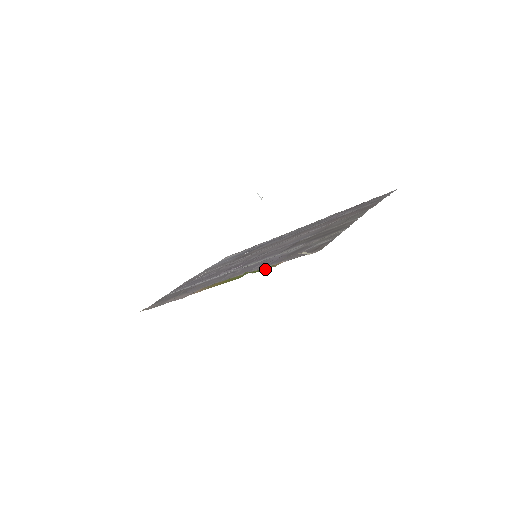
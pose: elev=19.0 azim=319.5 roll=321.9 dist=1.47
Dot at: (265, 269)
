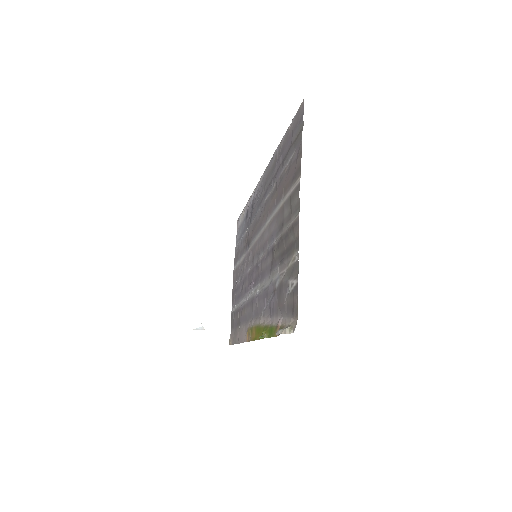
Dot at: (273, 336)
